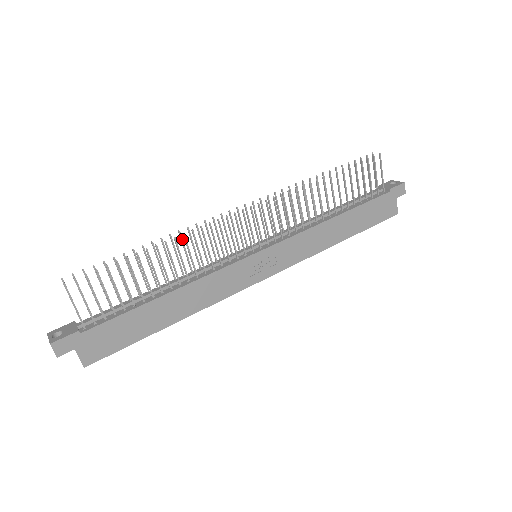
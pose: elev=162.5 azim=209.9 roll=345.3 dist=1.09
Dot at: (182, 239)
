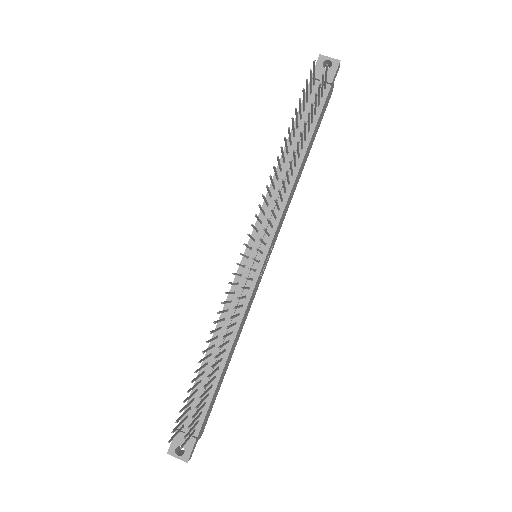
Dot at: (217, 322)
